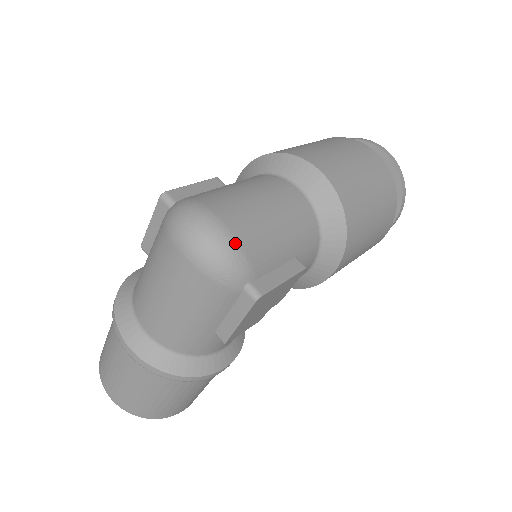
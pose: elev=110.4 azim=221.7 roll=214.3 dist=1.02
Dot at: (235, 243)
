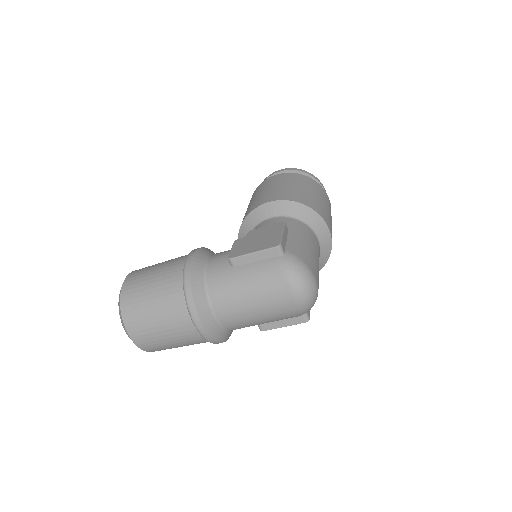
Dot at: occluded
